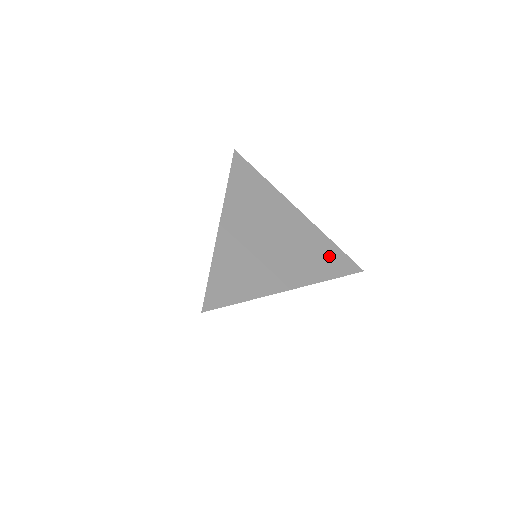
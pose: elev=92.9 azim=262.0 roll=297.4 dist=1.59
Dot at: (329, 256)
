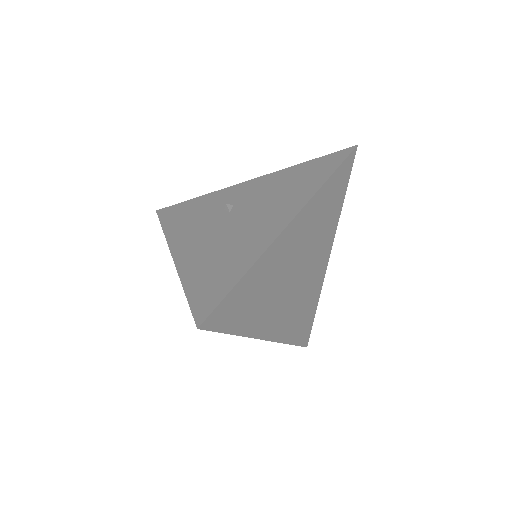
Dot at: (306, 319)
